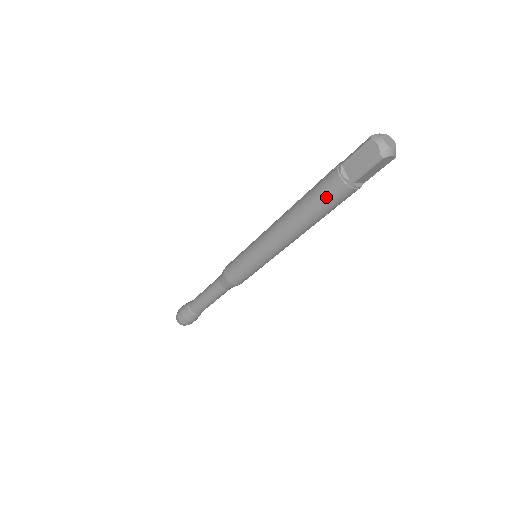
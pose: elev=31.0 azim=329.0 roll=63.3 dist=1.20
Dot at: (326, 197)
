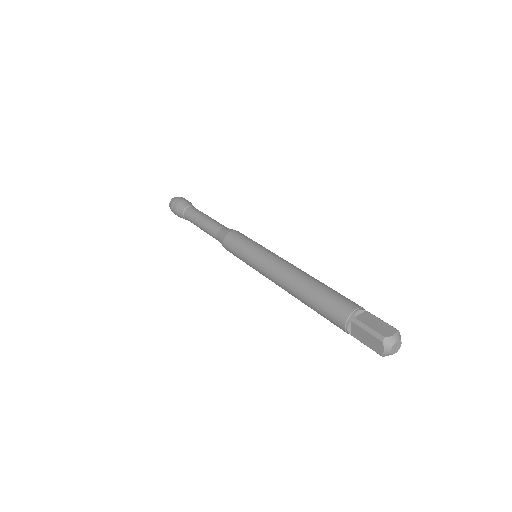
Dot at: (328, 319)
